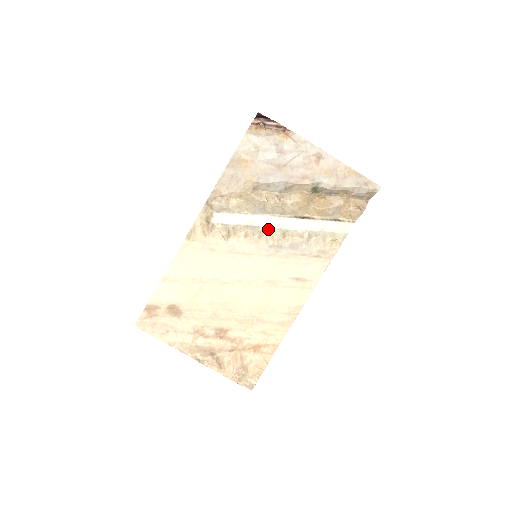
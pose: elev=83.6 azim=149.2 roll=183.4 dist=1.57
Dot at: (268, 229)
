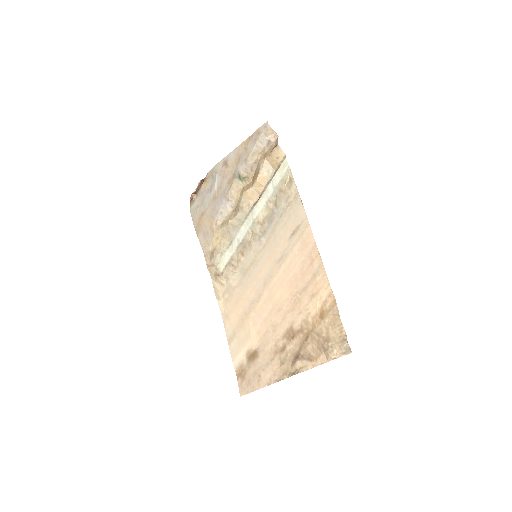
Dot at: (248, 233)
